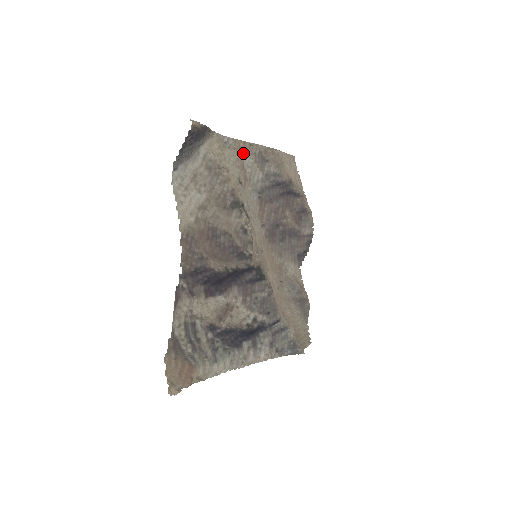
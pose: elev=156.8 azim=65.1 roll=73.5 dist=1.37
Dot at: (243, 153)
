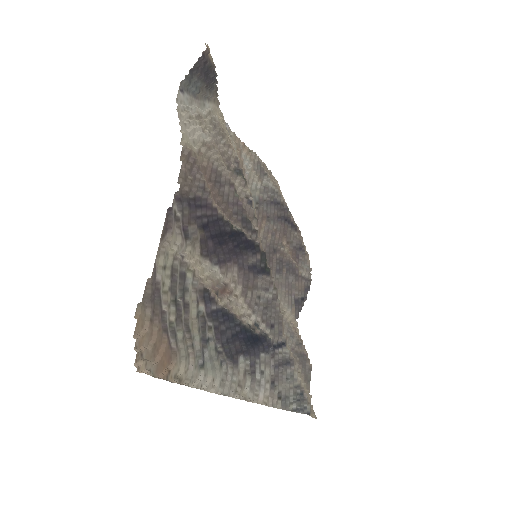
Dot at: (242, 154)
